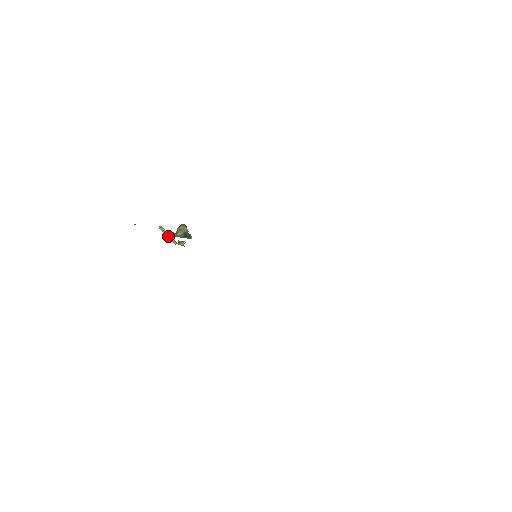
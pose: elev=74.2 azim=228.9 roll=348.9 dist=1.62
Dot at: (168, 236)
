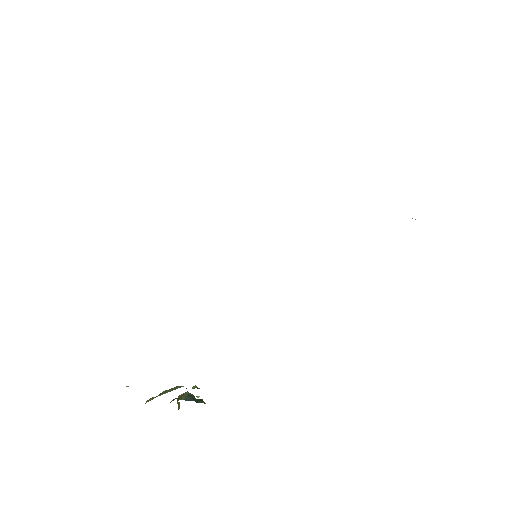
Dot at: (165, 393)
